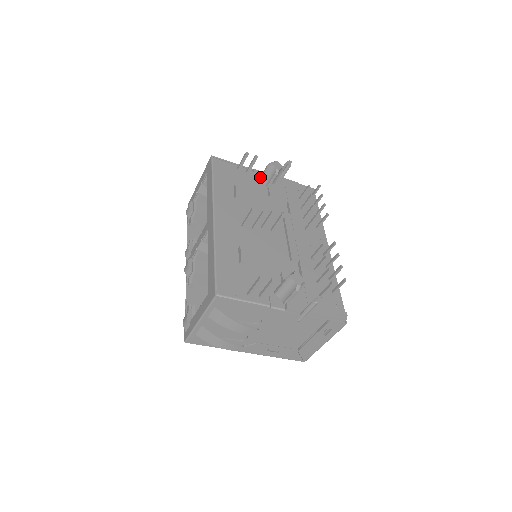
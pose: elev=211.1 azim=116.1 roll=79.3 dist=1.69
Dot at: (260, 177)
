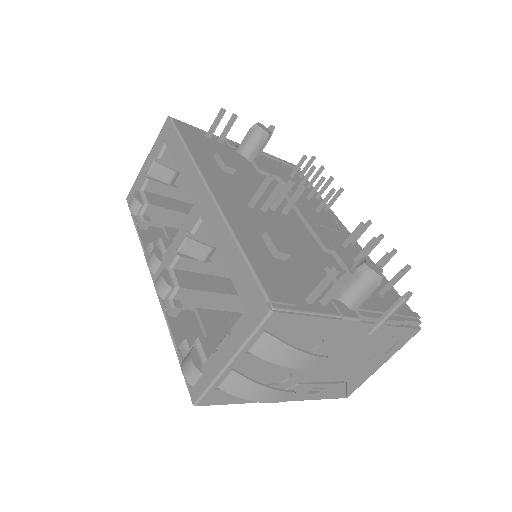
Dot at: (239, 147)
